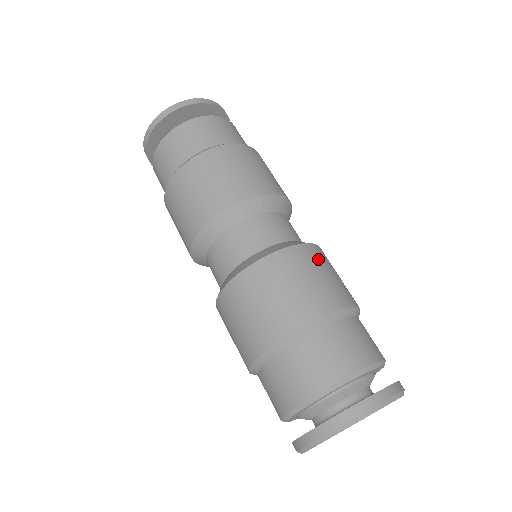
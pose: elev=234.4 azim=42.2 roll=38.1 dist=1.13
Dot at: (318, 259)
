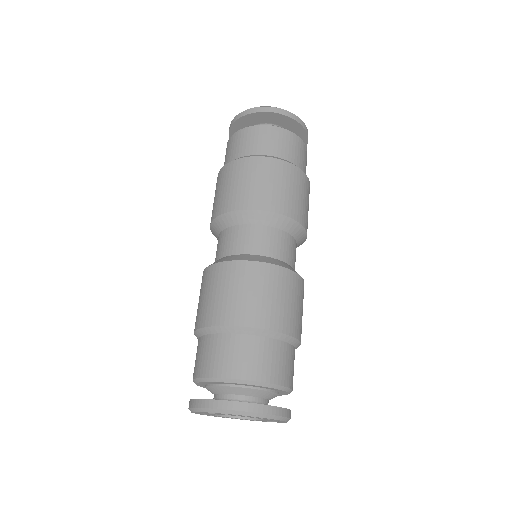
Dot at: (290, 286)
